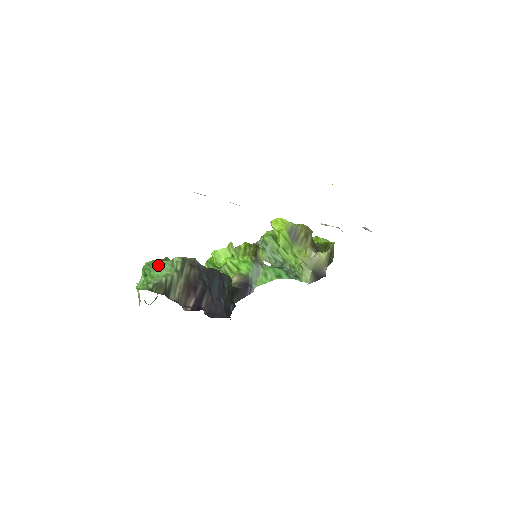
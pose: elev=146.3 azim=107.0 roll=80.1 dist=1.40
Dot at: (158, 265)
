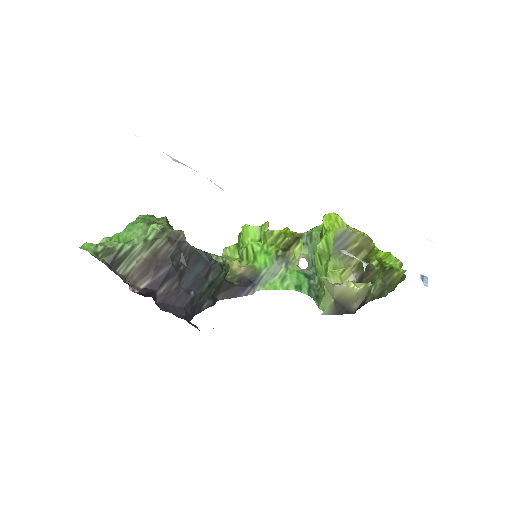
Dot at: (134, 225)
